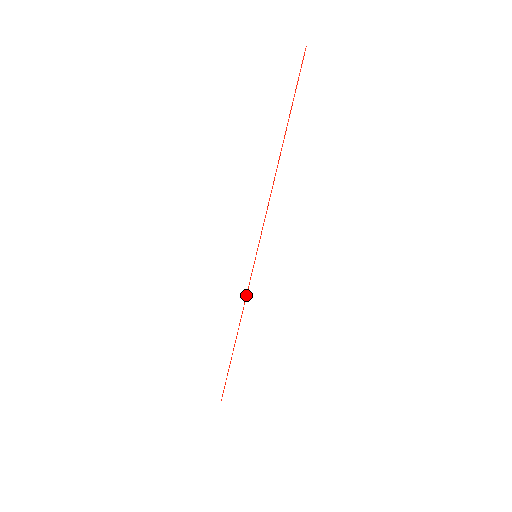
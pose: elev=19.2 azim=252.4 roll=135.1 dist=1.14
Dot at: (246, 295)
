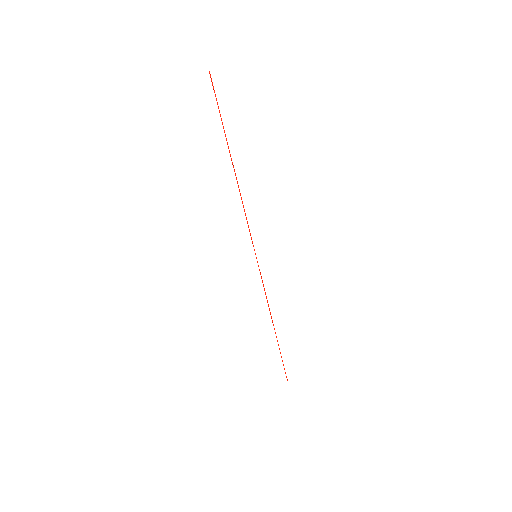
Dot at: (264, 290)
